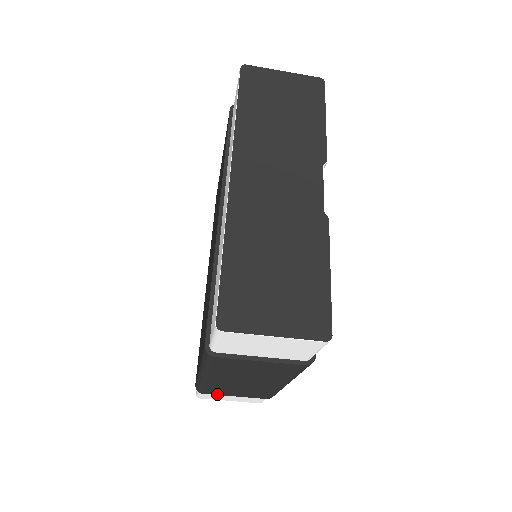
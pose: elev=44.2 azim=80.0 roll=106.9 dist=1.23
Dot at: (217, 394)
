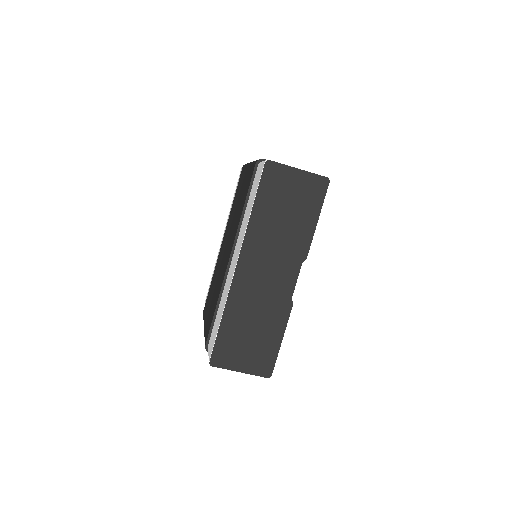
Dot at: occluded
